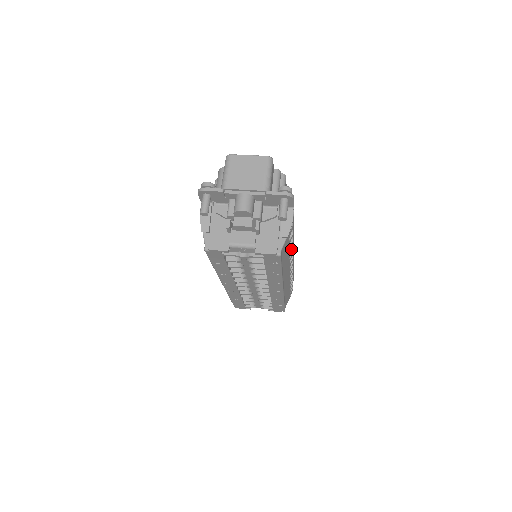
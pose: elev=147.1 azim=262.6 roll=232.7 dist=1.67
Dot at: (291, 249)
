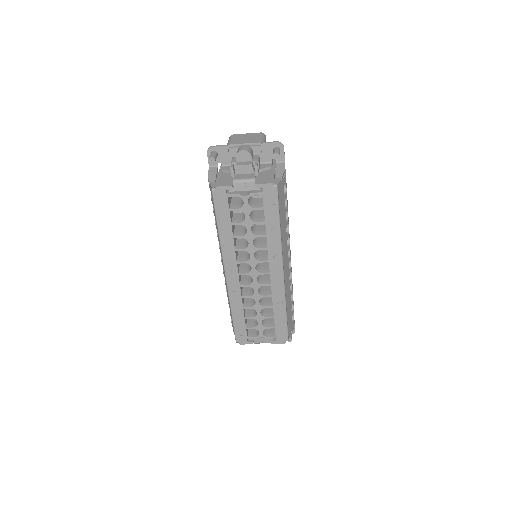
Dot at: (287, 220)
